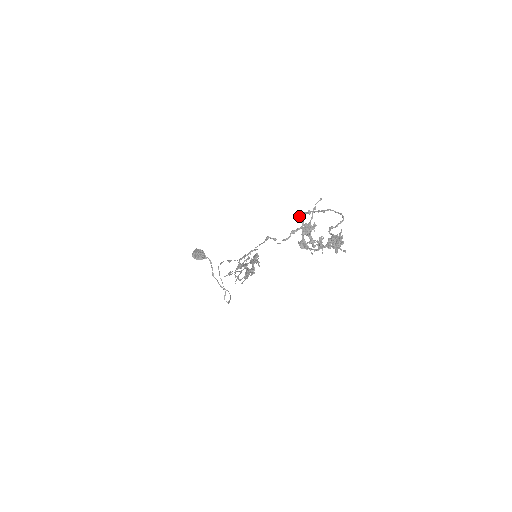
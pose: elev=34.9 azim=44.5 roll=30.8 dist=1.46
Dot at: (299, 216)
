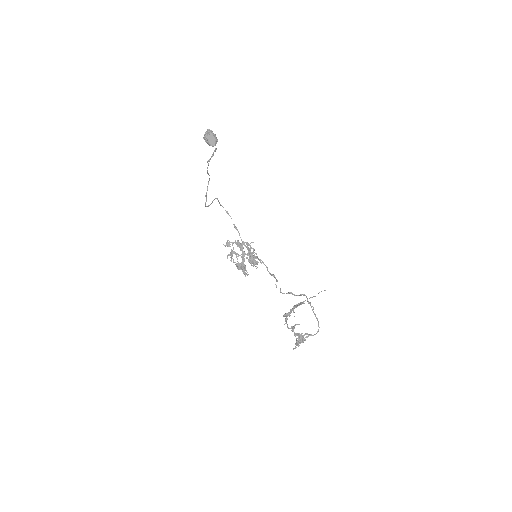
Dot at: (303, 295)
